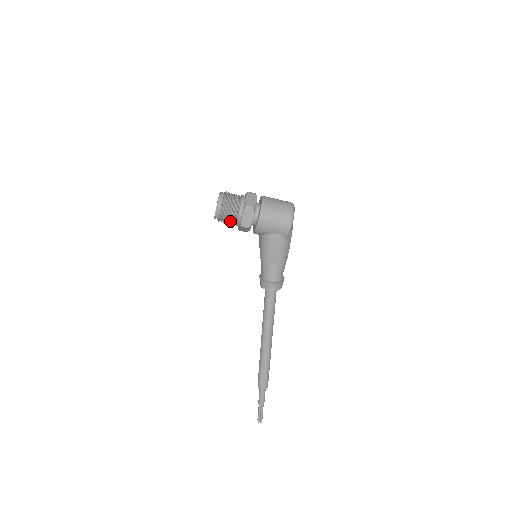
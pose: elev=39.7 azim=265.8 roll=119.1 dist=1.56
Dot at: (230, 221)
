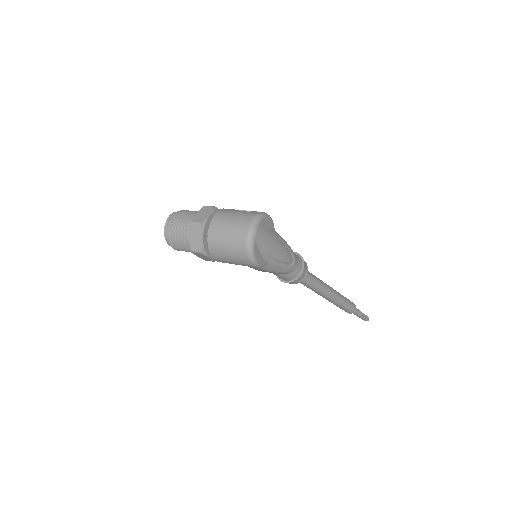
Dot at: occluded
